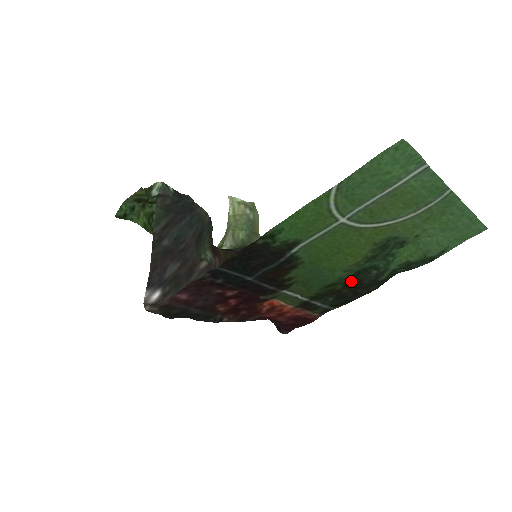
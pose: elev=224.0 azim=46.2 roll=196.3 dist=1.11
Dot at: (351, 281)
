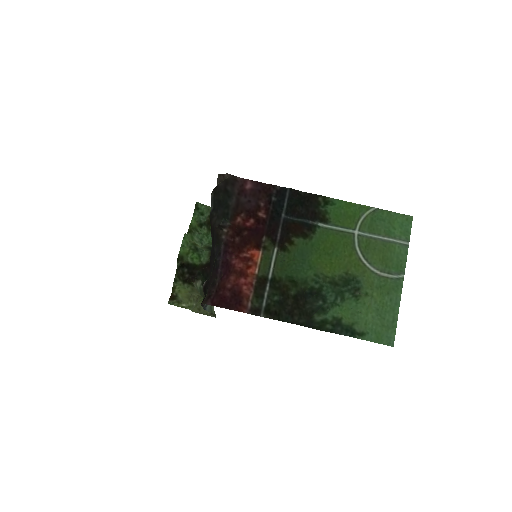
Dot at: (302, 296)
